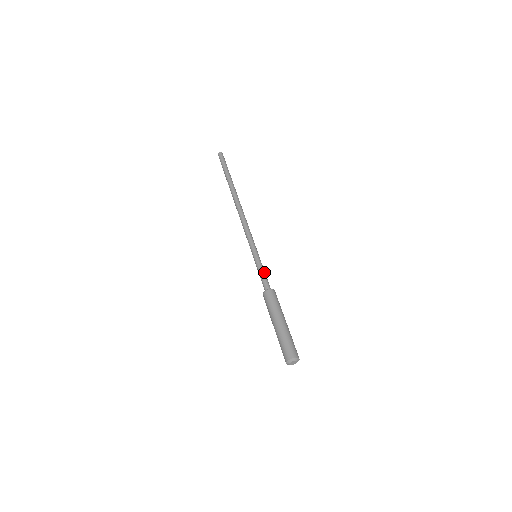
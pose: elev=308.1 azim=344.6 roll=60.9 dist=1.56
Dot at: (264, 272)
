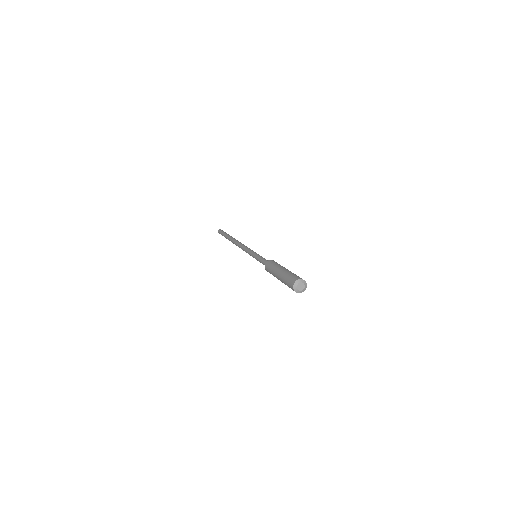
Dot at: (262, 258)
